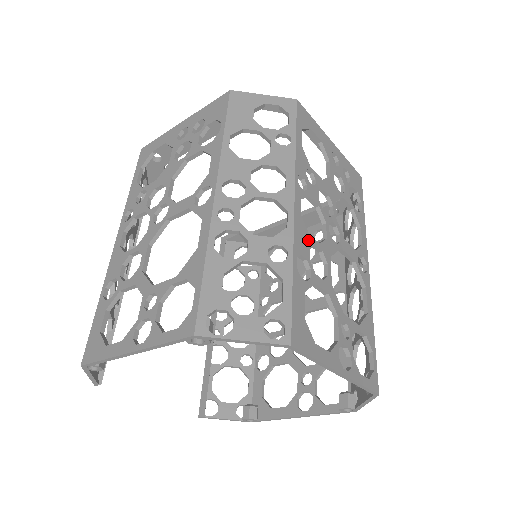
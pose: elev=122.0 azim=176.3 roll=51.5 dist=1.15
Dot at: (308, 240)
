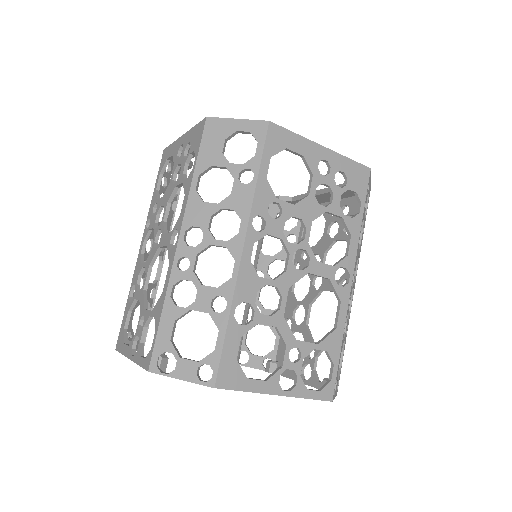
Dot at: (256, 283)
